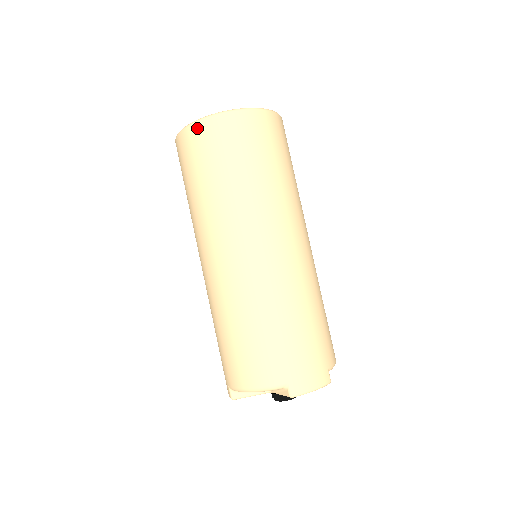
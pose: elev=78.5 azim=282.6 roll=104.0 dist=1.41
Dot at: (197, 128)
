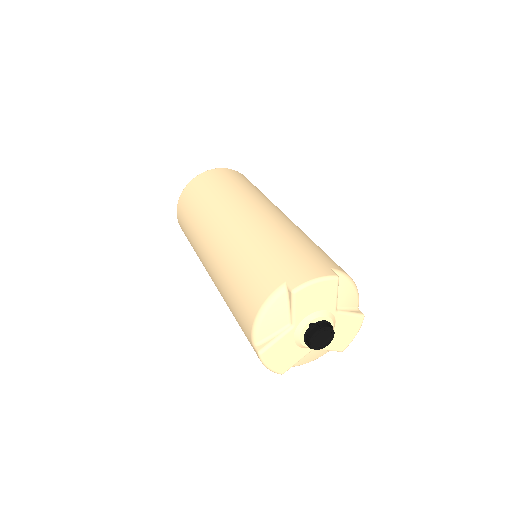
Dot at: (181, 197)
